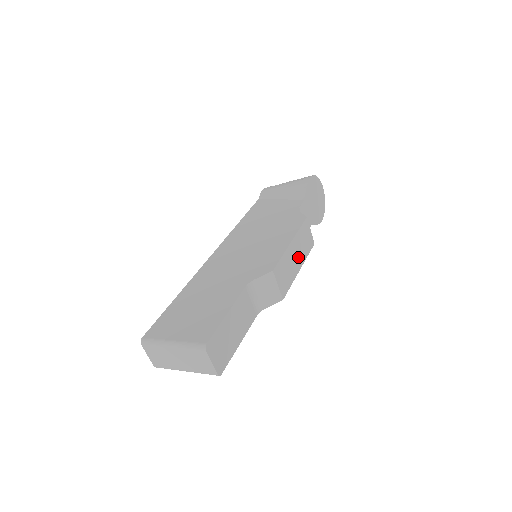
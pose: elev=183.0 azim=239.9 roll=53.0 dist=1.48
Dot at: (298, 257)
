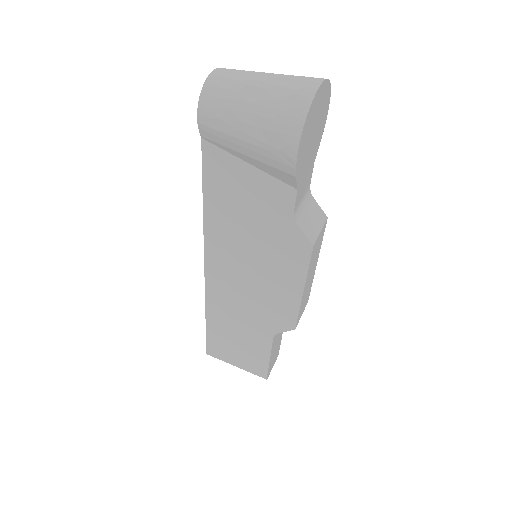
Dot at: (313, 270)
